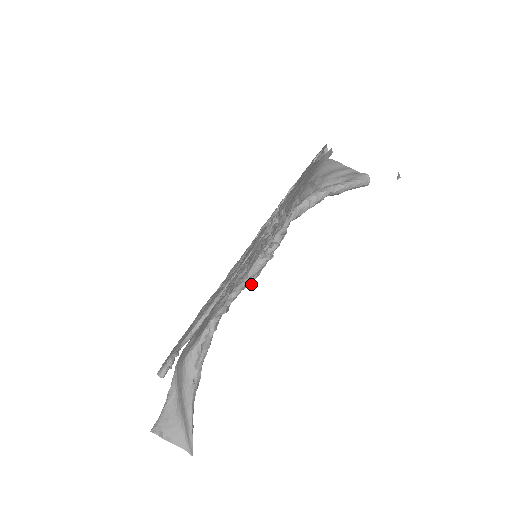
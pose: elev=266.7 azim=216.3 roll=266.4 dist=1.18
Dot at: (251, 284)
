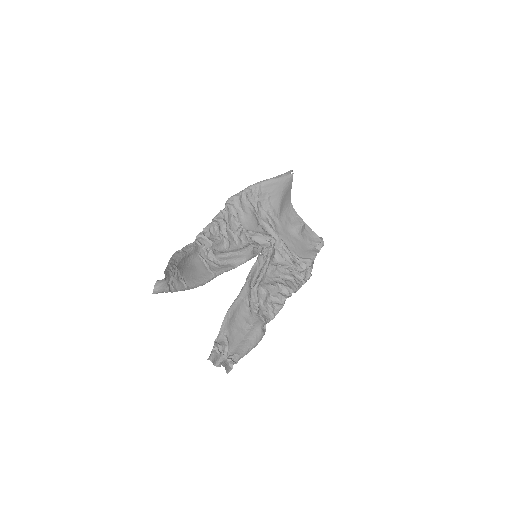
Dot at: (216, 222)
